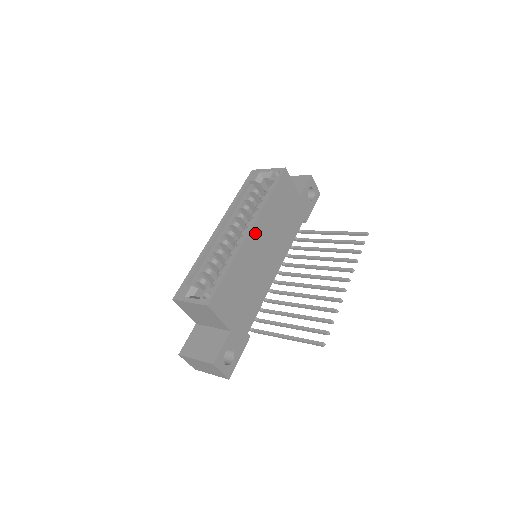
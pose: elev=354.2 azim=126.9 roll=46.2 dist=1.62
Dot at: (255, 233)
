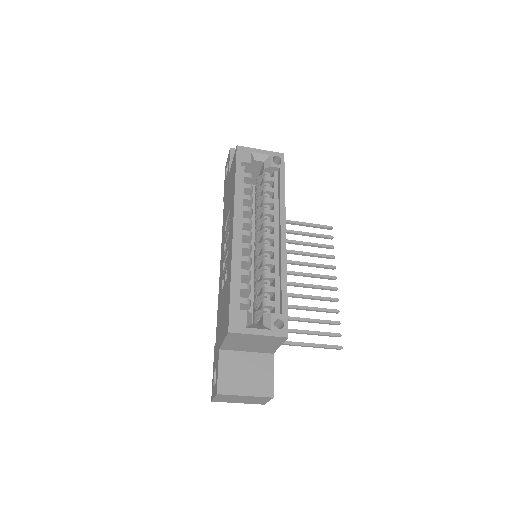
Dot at: occluded
